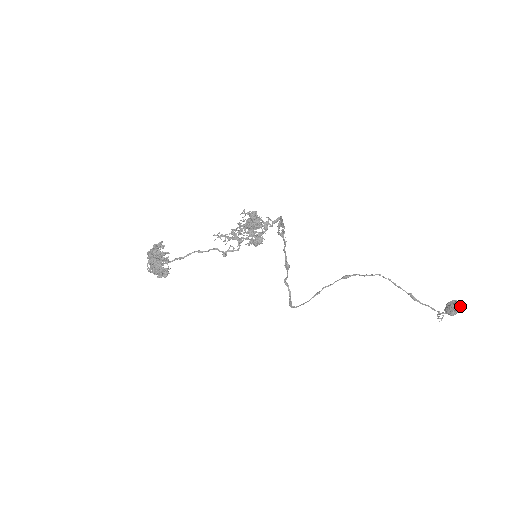
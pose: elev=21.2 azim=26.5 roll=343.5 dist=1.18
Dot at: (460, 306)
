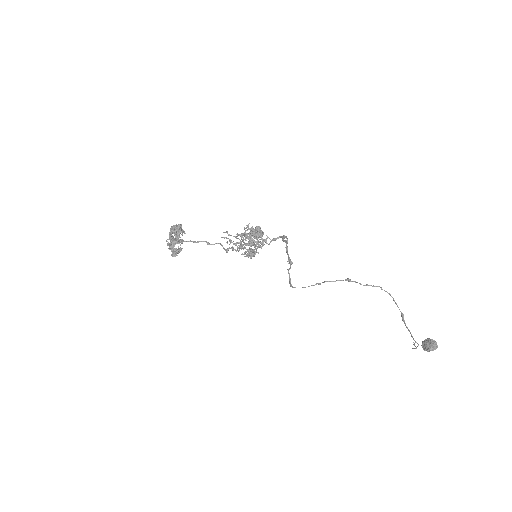
Dot at: (433, 348)
